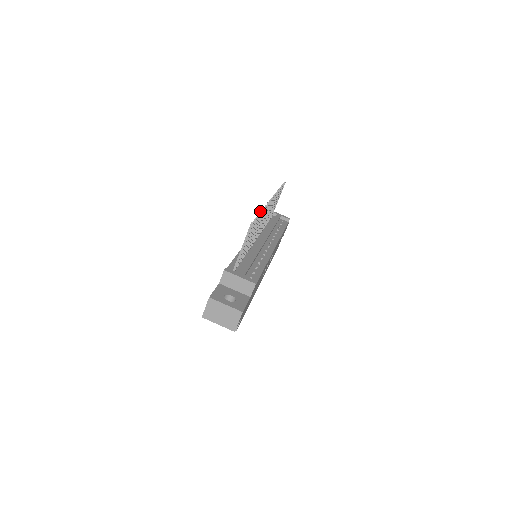
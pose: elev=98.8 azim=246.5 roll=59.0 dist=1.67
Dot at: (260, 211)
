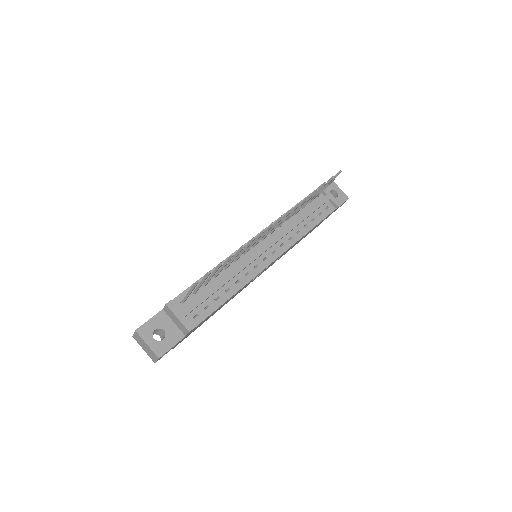
Dot at: (231, 254)
